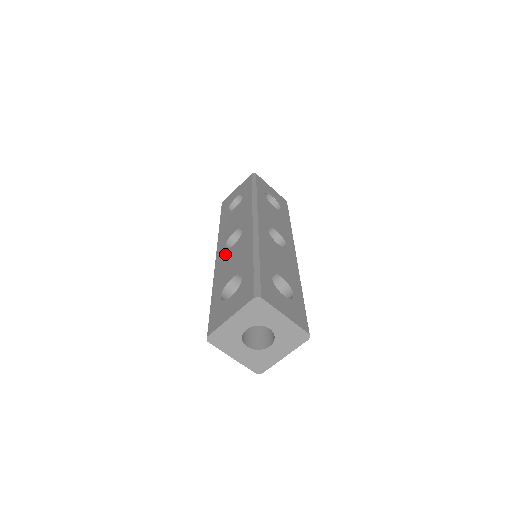
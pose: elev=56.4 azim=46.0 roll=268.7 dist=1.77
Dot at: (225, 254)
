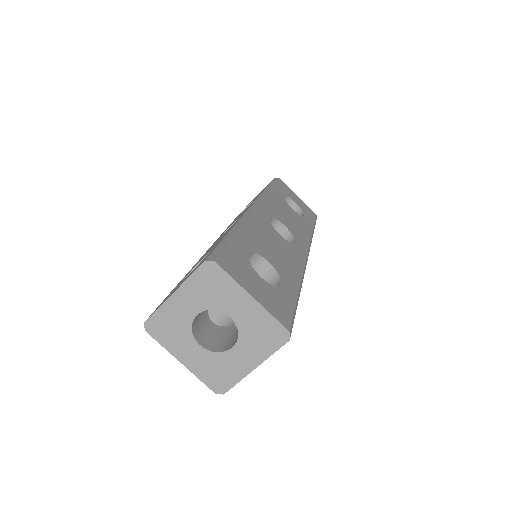
Dot at: occluded
